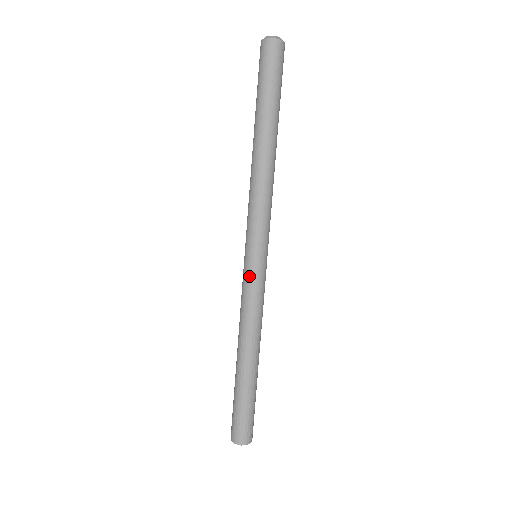
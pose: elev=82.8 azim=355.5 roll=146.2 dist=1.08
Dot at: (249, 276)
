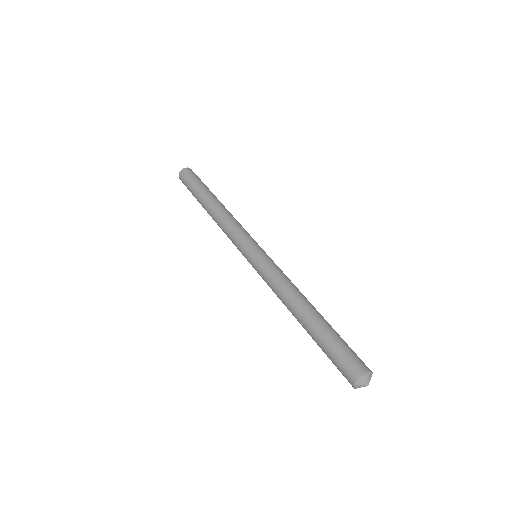
Dot at: (260, 261)
